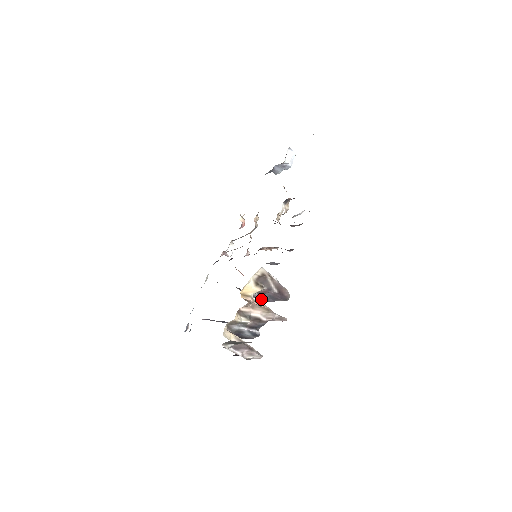
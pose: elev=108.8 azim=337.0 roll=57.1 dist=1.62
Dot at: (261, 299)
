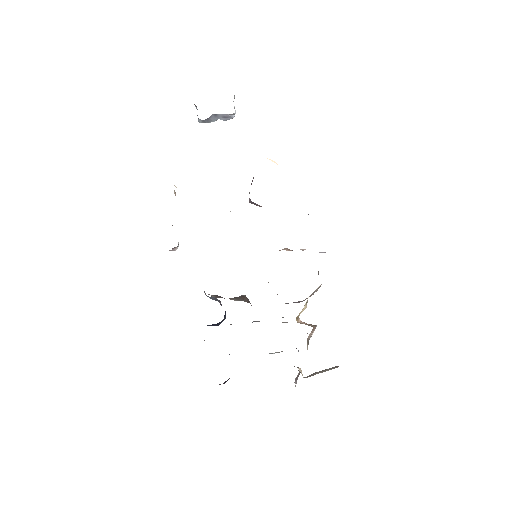
Dot at: occluded
